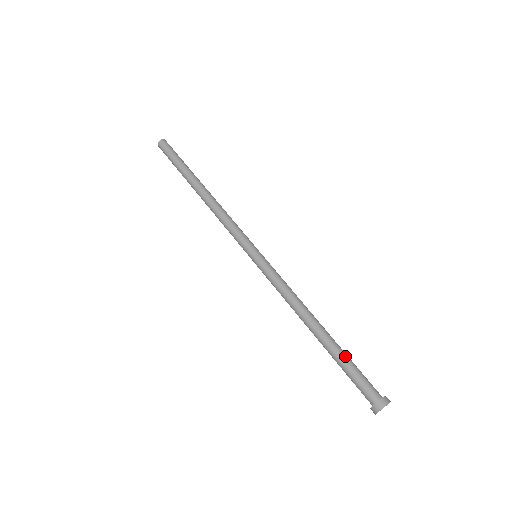
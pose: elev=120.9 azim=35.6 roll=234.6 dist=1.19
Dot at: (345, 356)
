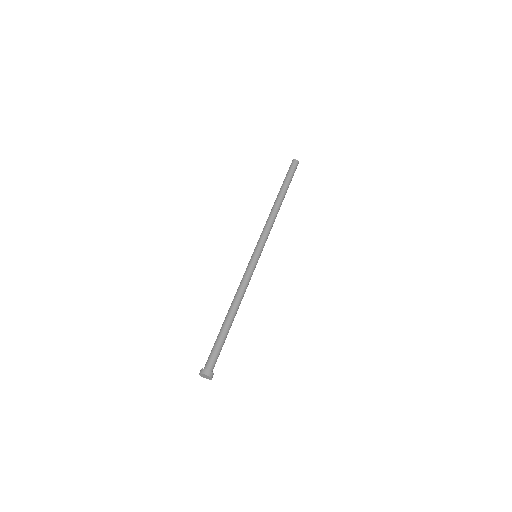
Dot at: (220, 337)
